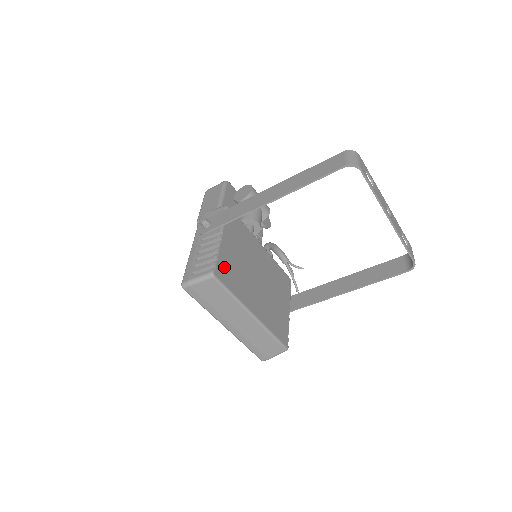
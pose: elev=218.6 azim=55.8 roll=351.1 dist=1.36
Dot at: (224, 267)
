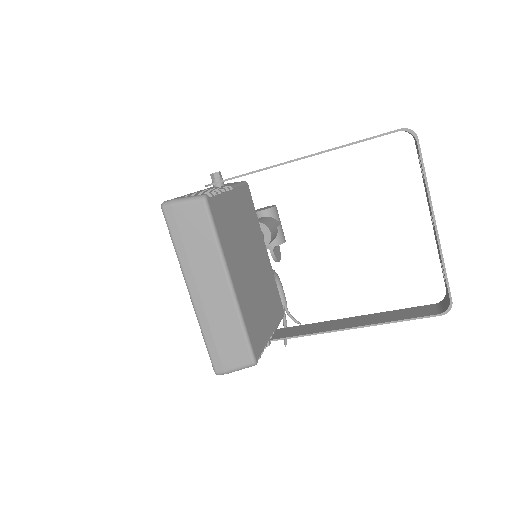
Dot at: (220, 209)
